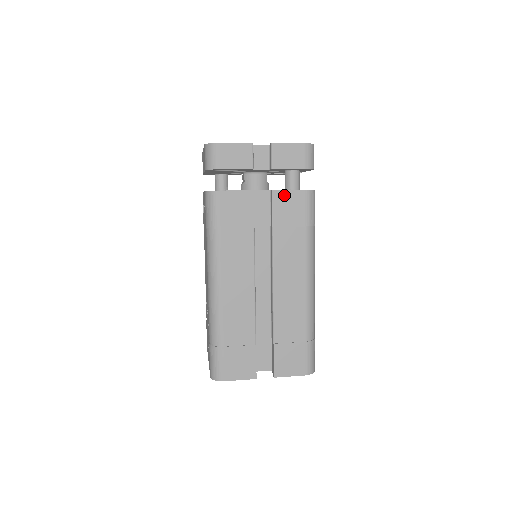
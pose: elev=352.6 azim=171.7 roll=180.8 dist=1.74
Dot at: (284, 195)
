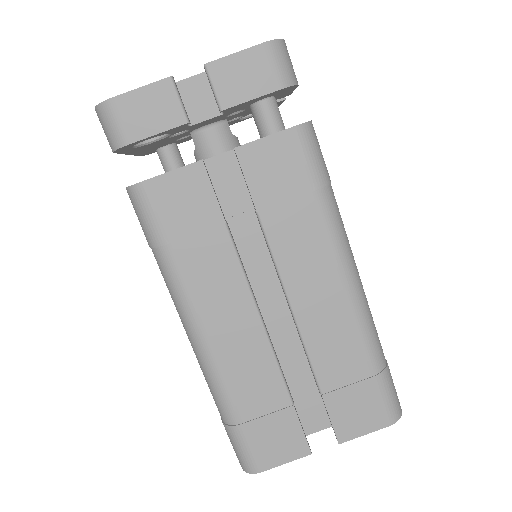
Dot at: (258, 150)
